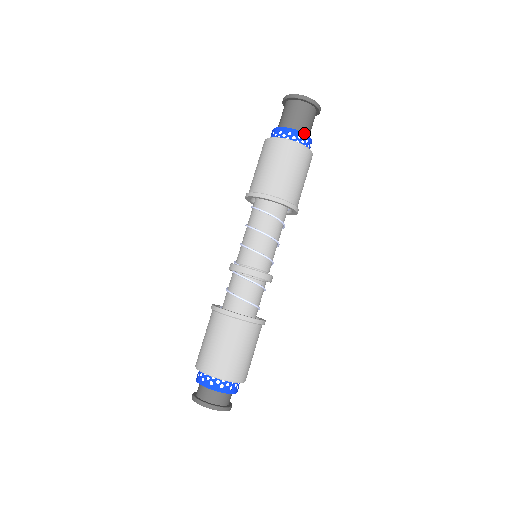
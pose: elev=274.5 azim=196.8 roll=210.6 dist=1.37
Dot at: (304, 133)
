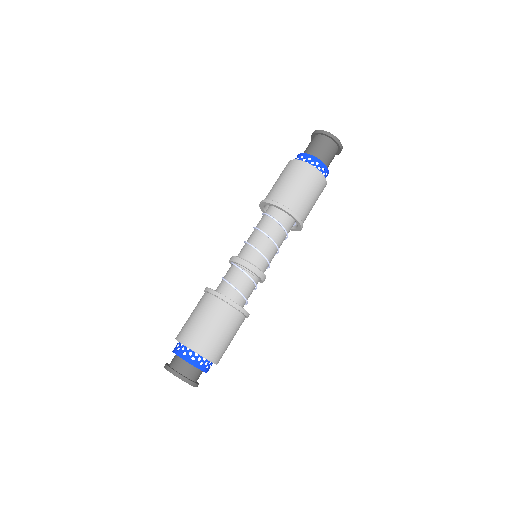
Dot at: (322, 161)
